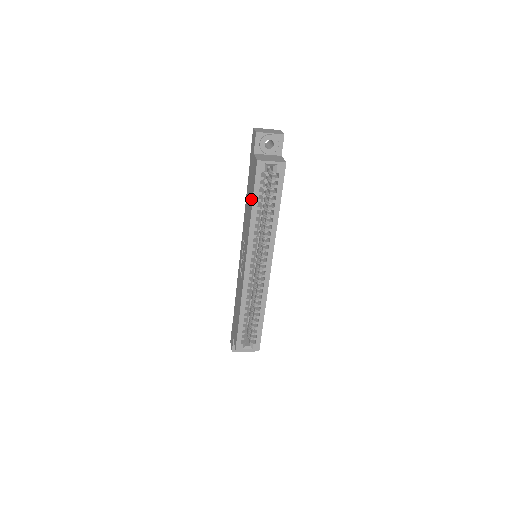
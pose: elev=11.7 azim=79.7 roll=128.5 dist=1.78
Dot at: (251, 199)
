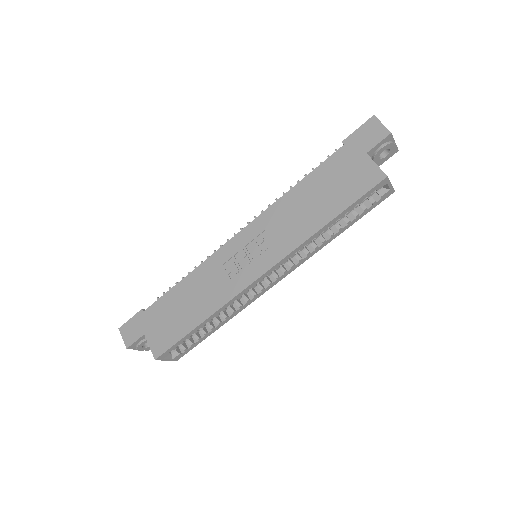
Dot at: (334, 207)
